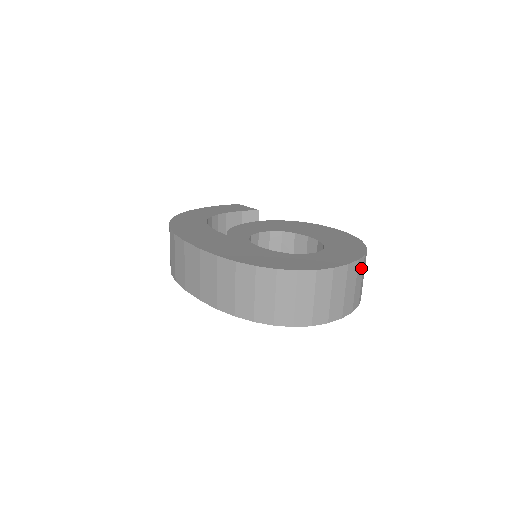
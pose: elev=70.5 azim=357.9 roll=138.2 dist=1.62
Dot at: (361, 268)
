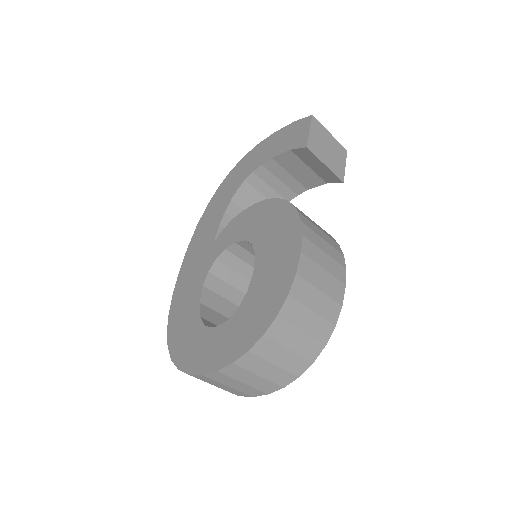
Dot at: (239, 371)
